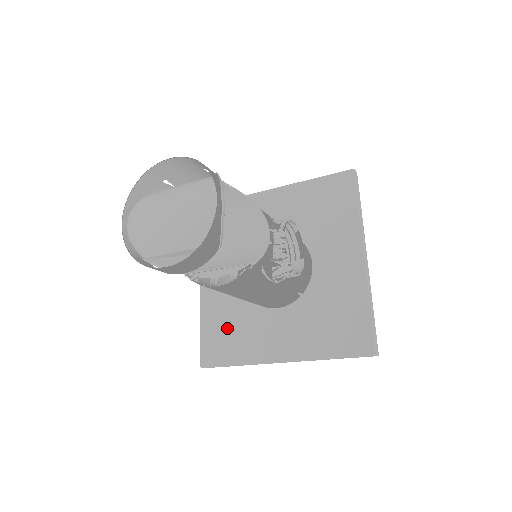
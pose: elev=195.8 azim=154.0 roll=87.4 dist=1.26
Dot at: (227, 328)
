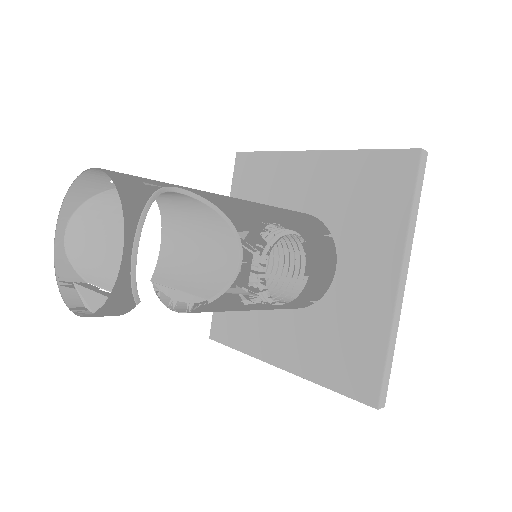
Dot at: occluded
